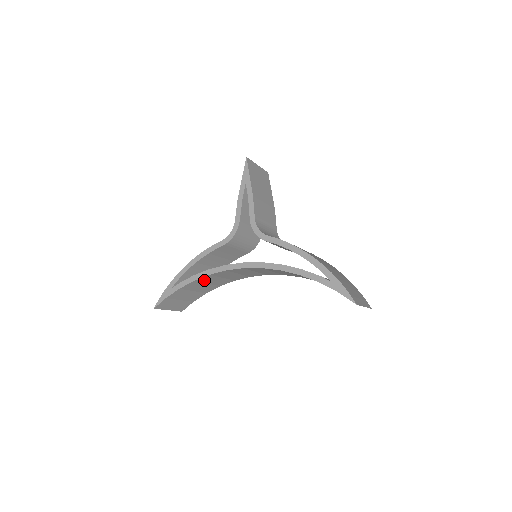
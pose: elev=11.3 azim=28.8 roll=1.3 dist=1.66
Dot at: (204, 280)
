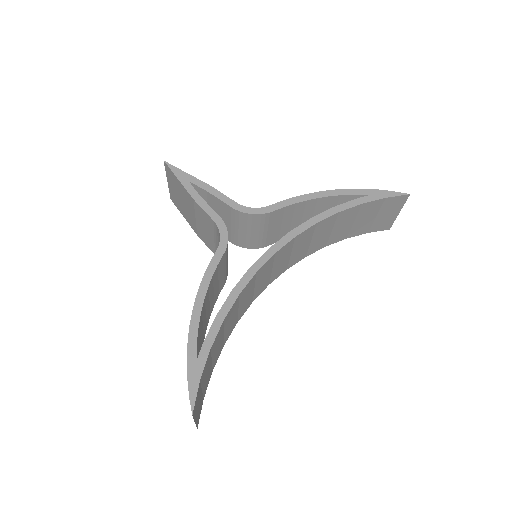
Dot at: (227, 319)
